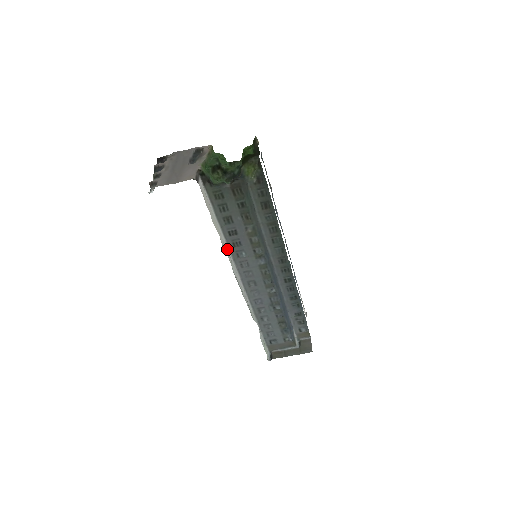
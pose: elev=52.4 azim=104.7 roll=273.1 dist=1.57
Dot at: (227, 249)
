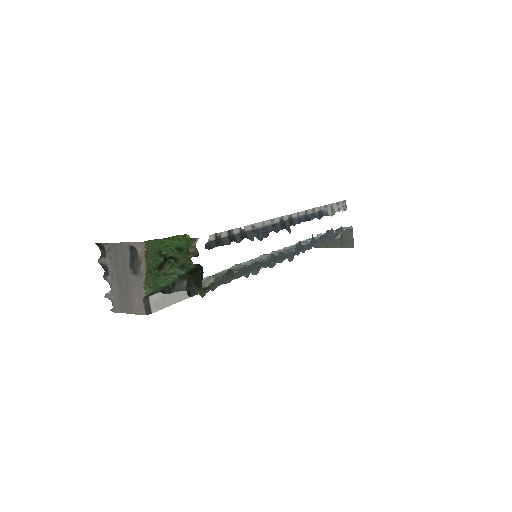
Dot at: occluded
